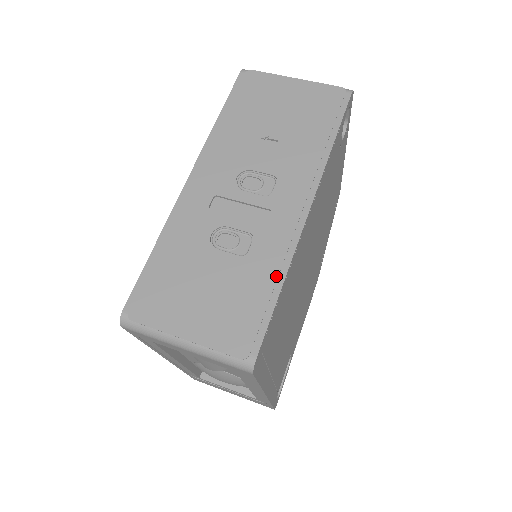
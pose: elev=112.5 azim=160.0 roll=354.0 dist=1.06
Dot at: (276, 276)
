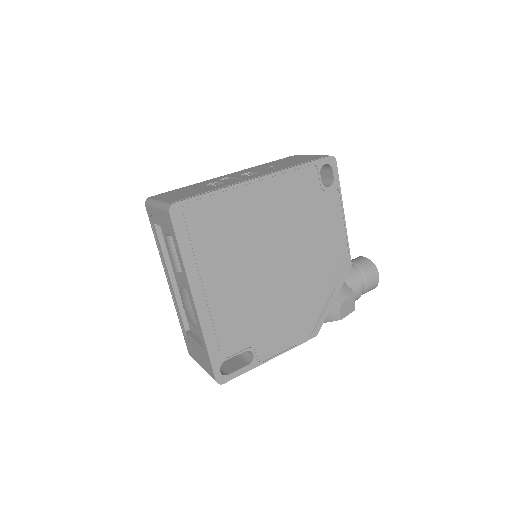
Dot at: (216, 189)
